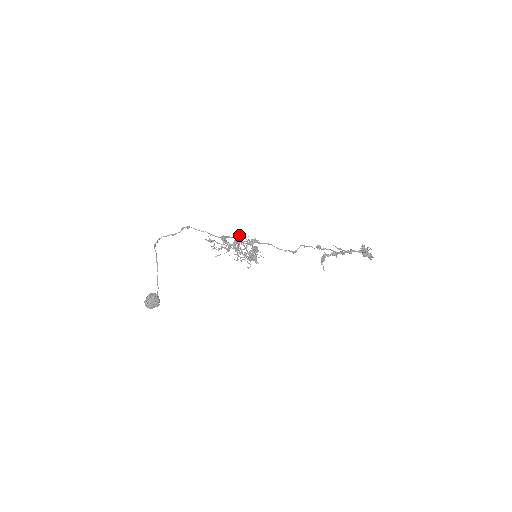
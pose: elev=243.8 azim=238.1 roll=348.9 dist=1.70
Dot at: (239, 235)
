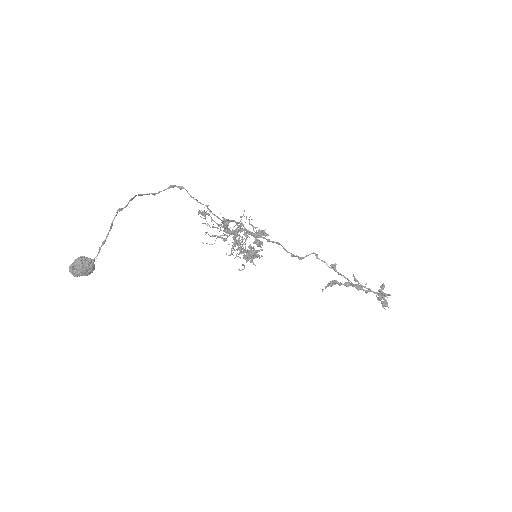
Dot at: (246, 217)
